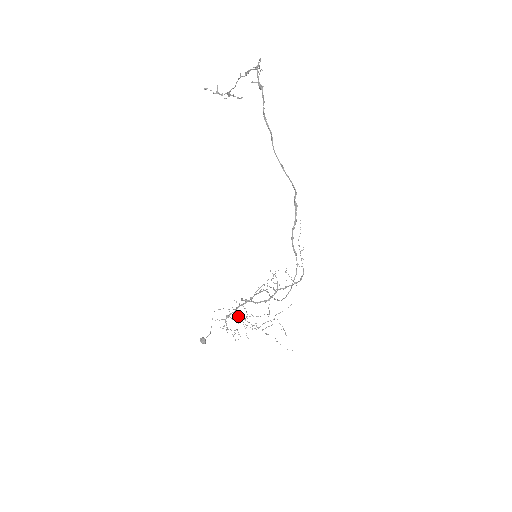
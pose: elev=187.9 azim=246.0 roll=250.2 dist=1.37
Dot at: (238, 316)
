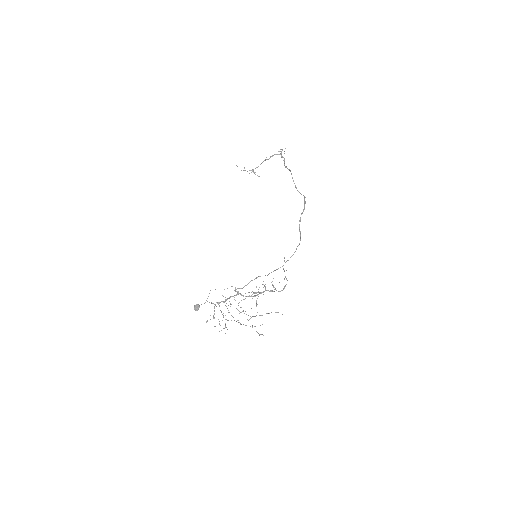
Dot at: occluded
